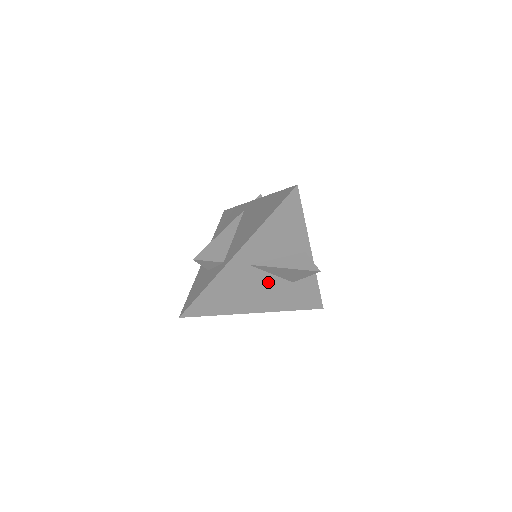
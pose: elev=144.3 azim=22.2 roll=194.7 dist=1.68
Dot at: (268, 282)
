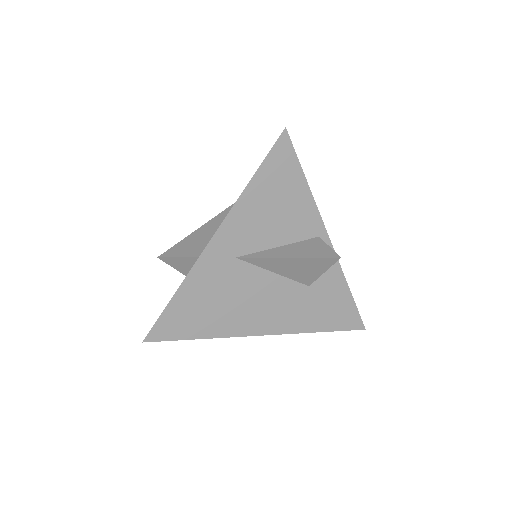
Dot at: (270, 286)
